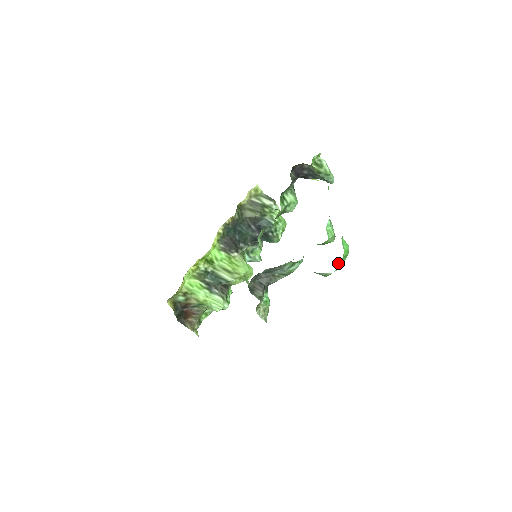
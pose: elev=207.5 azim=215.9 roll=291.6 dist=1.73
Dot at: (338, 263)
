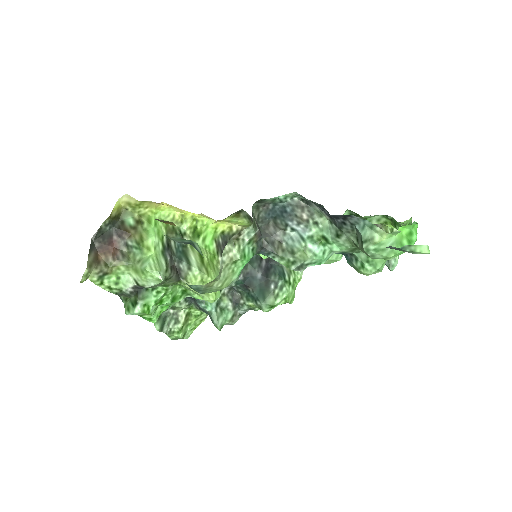
Dot at: (399, 232)
